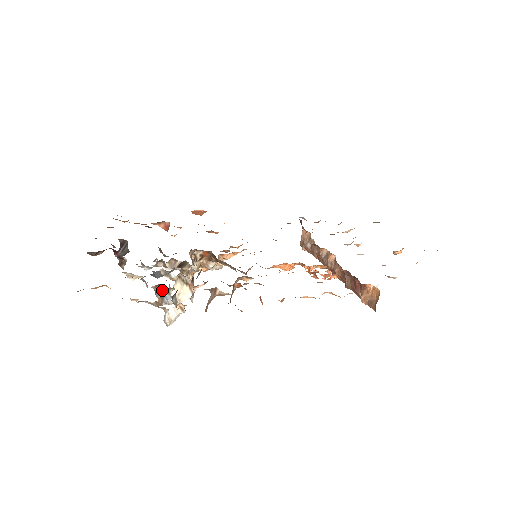
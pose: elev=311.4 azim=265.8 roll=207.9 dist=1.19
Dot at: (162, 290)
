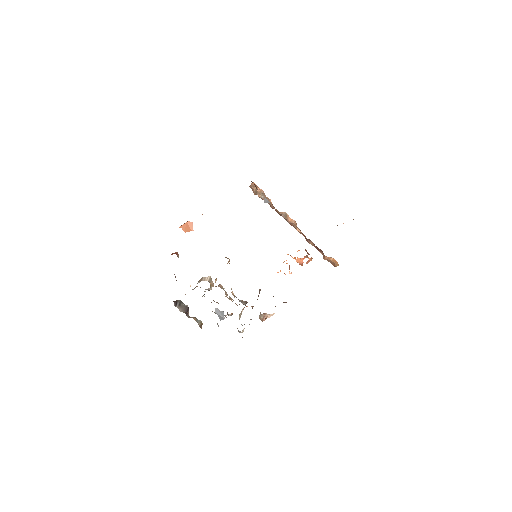
Dot at: occluded
